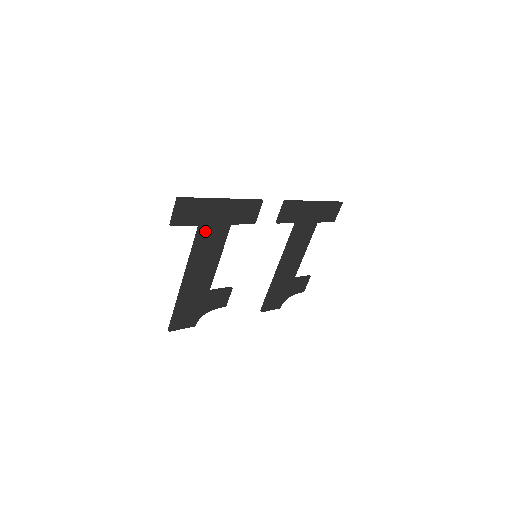
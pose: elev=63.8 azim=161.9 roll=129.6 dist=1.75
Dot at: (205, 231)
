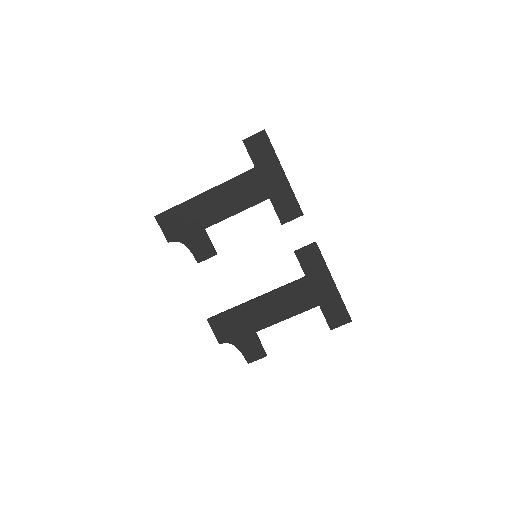
Dot at: (253, 176)
